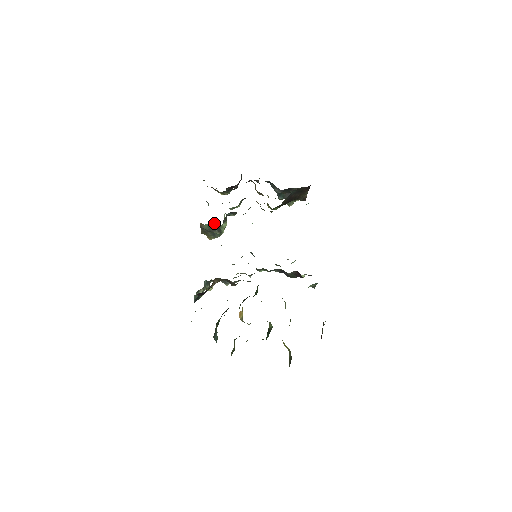
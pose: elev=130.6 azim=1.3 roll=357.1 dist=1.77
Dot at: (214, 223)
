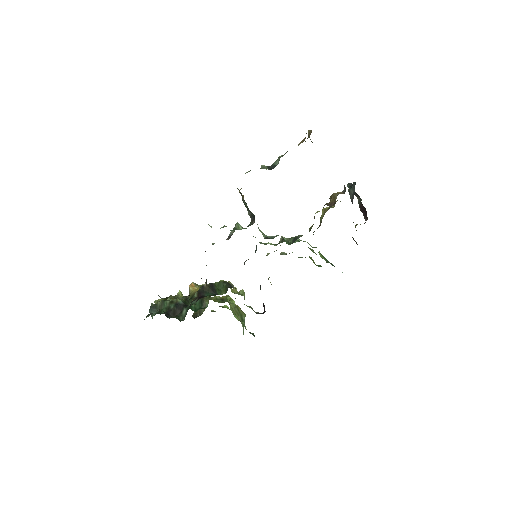
Dot at: occluded
